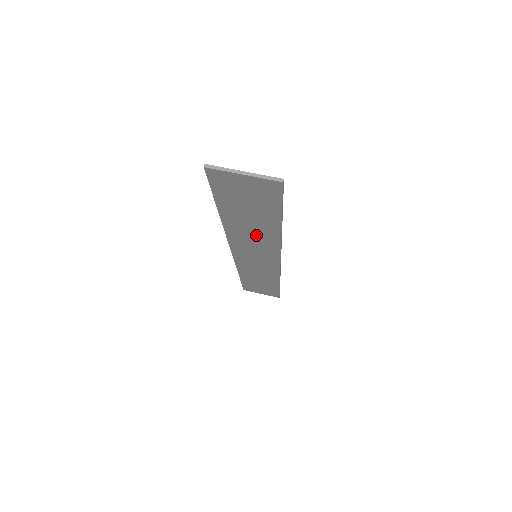
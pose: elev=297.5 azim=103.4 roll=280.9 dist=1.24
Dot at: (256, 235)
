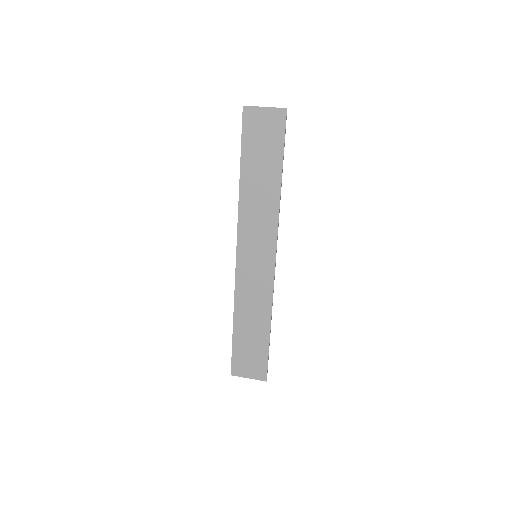
Dot at: (262, 204)
